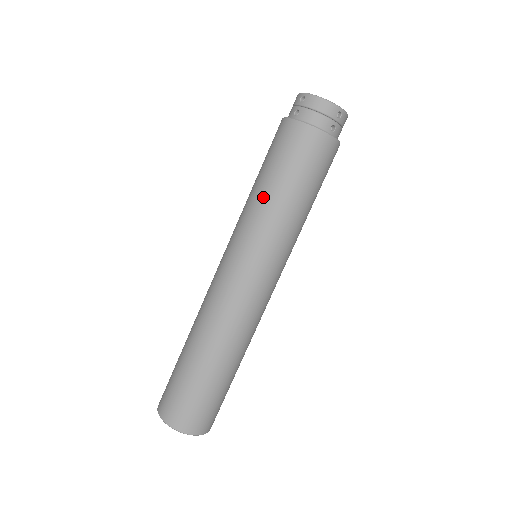
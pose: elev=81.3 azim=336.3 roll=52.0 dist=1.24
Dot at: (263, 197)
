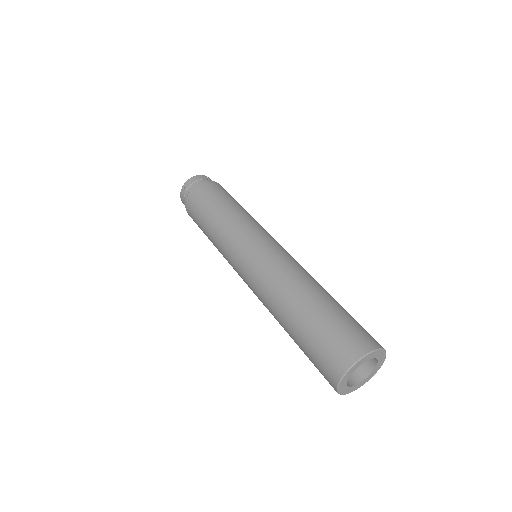
Dot at: (218, 221)
